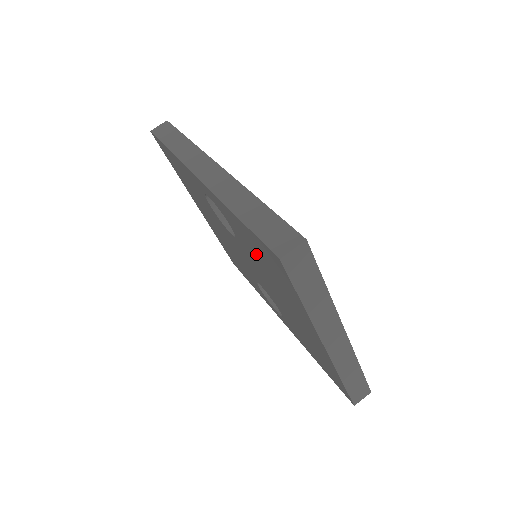
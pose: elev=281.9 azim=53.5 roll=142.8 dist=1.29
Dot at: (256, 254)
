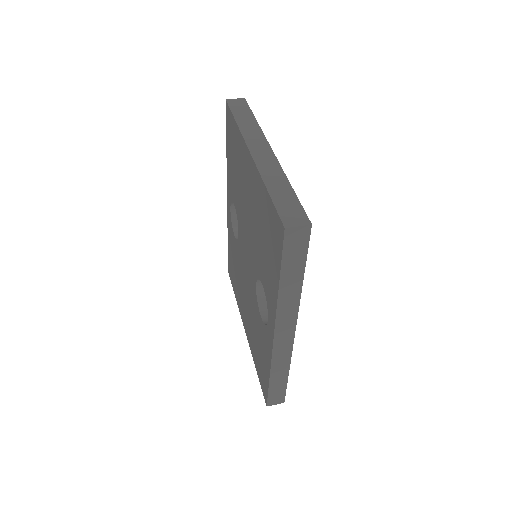
Dot at: (234, 173)
